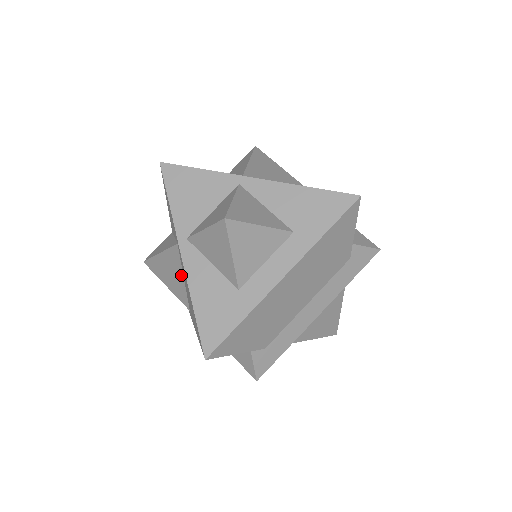
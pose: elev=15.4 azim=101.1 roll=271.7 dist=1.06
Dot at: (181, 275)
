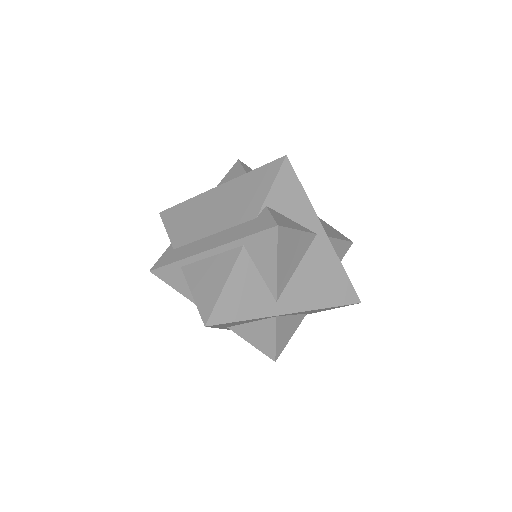
Dot at: occluded
